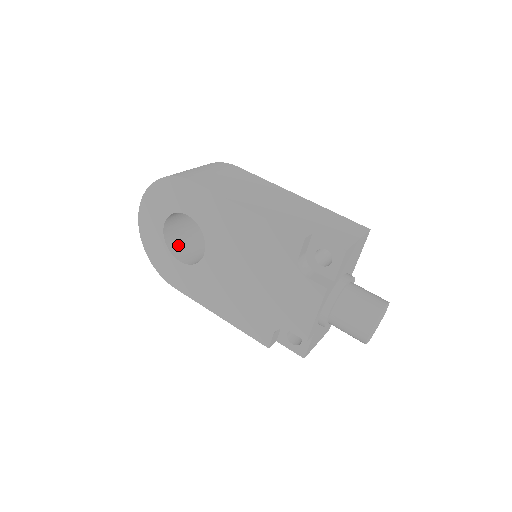
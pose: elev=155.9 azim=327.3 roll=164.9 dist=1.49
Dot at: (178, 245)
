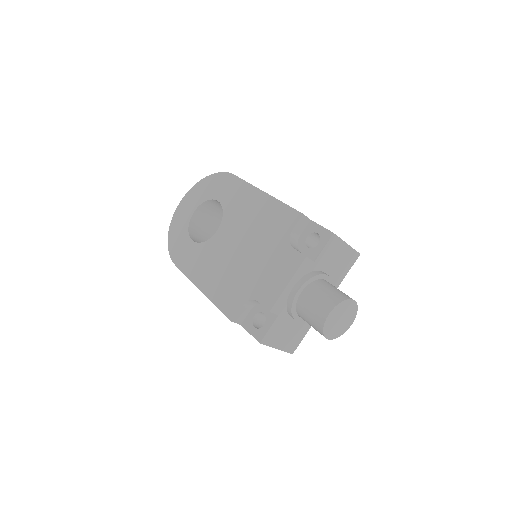
Dot at: (197, 235)
